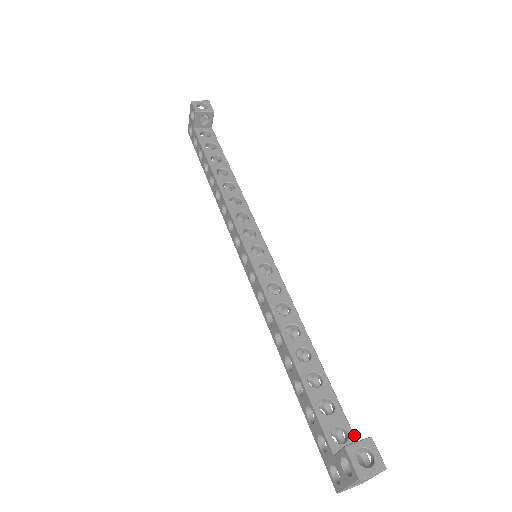
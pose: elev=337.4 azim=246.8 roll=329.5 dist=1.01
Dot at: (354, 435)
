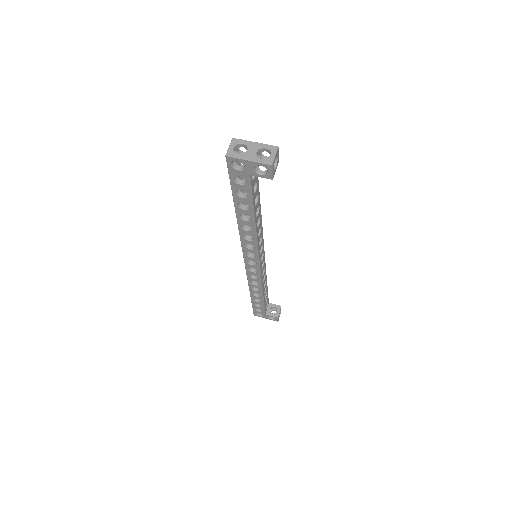
Dot at: occluded
